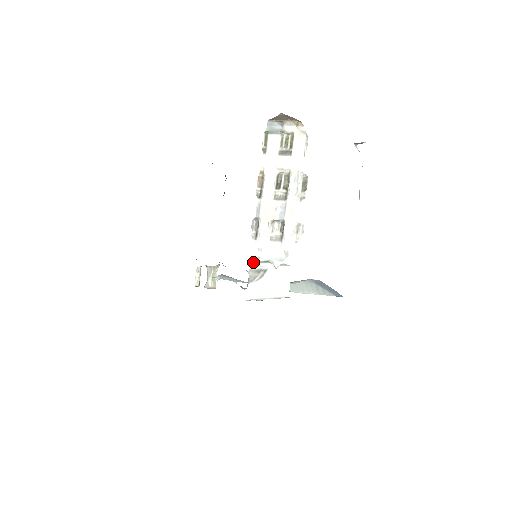
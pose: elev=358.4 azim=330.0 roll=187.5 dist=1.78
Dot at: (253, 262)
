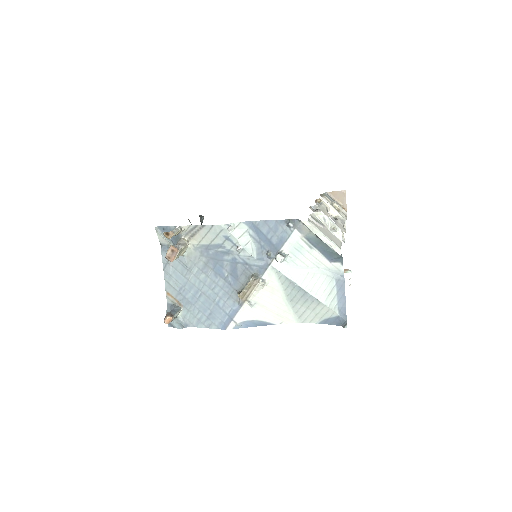
Dot at: (315, 214)
